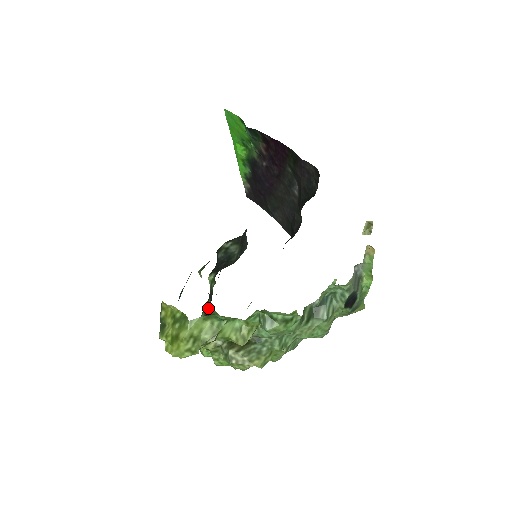
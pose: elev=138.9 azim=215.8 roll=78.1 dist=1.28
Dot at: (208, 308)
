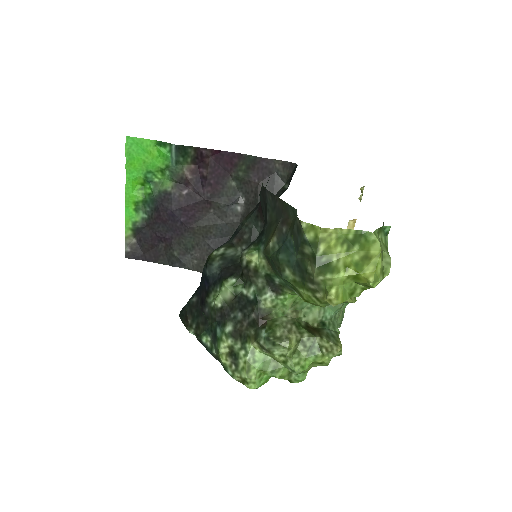
Dot at: (258, 307)
